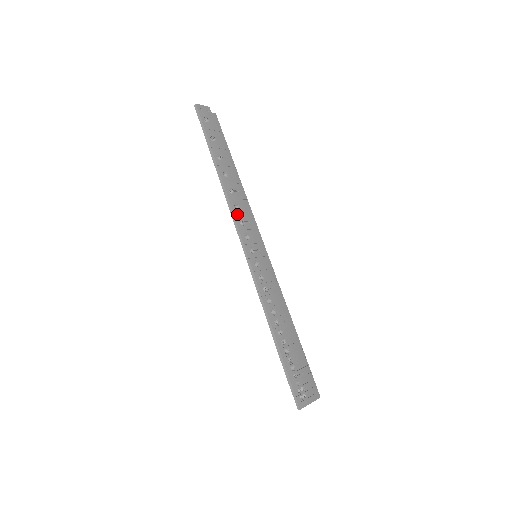
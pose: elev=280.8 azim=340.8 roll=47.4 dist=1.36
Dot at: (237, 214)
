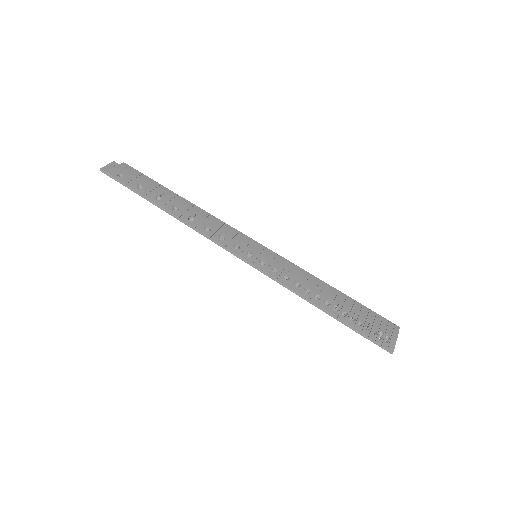
Dot at: (212, 234)
